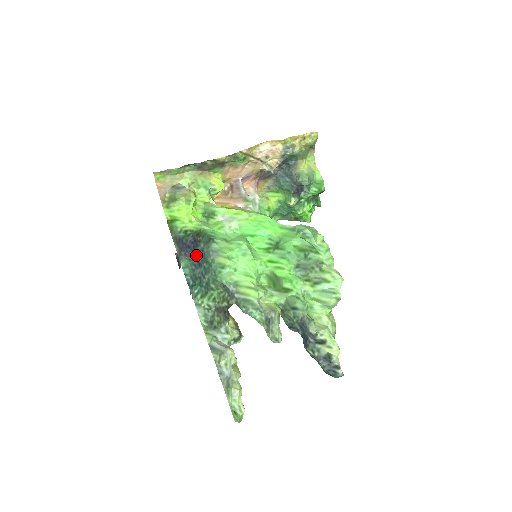
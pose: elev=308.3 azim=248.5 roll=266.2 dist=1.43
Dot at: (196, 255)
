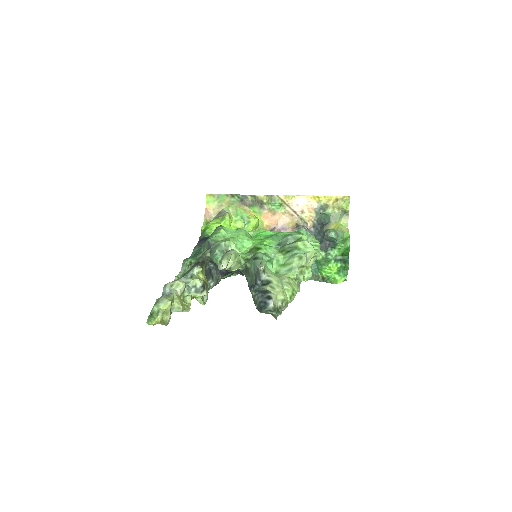
Dot at: occluded
